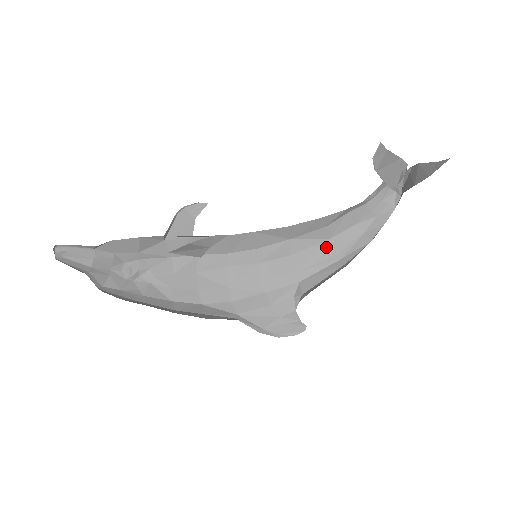
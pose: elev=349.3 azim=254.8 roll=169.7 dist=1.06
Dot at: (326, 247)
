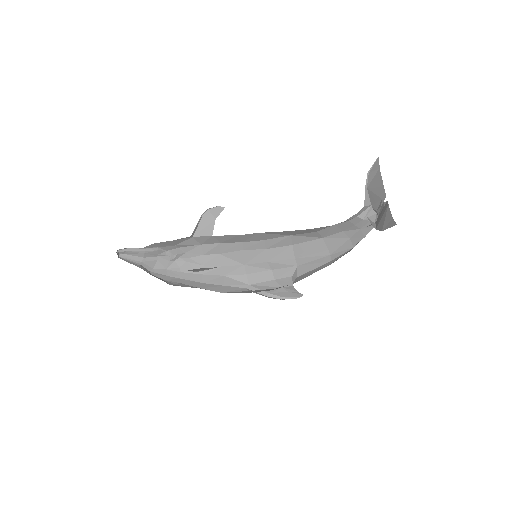
Dot at: (319, 244)
